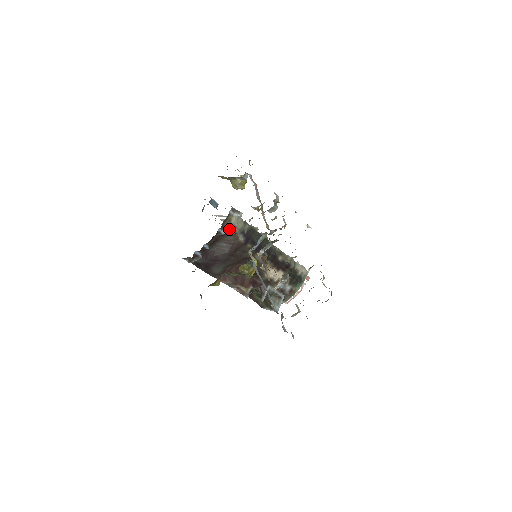
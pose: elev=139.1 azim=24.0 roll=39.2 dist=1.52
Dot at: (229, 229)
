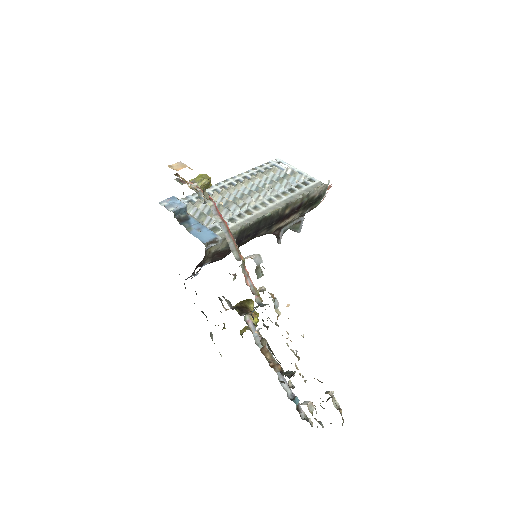
Dot at: (213, 256)
